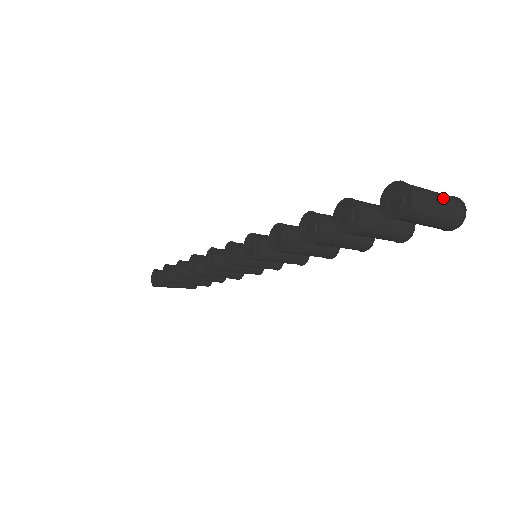
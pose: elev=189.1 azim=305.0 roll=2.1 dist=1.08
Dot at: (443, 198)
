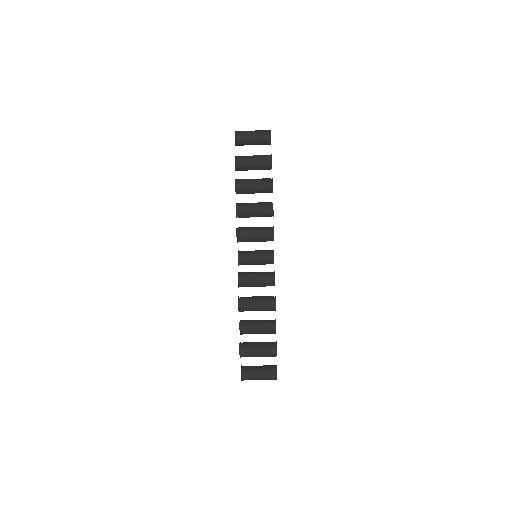
Dot at: occluded
